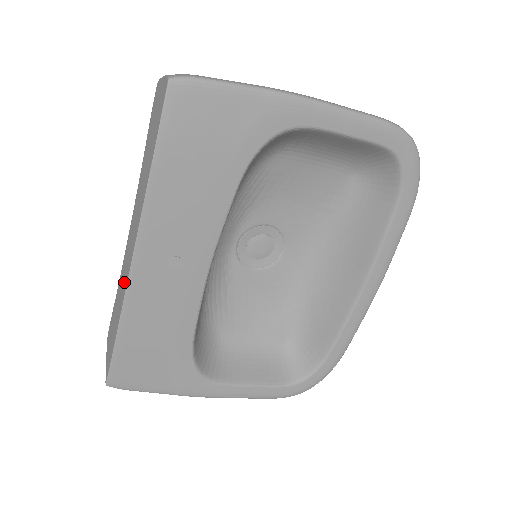
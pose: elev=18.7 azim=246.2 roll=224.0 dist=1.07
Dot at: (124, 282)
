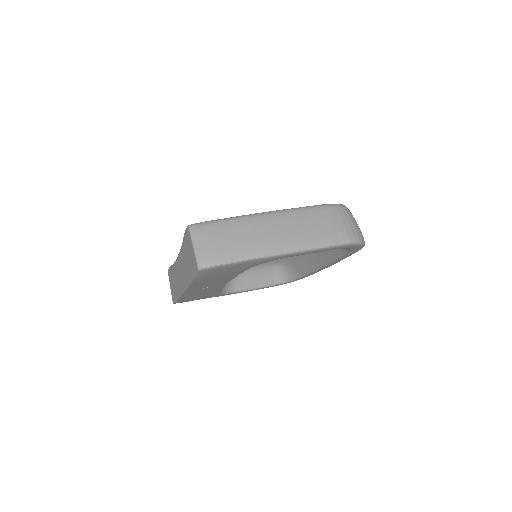
Dot at: (179, 286)
